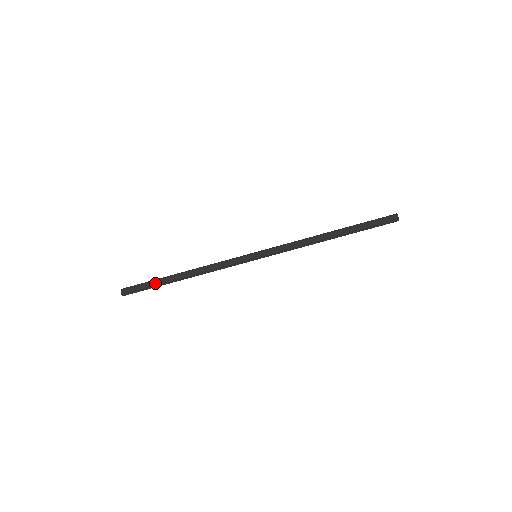
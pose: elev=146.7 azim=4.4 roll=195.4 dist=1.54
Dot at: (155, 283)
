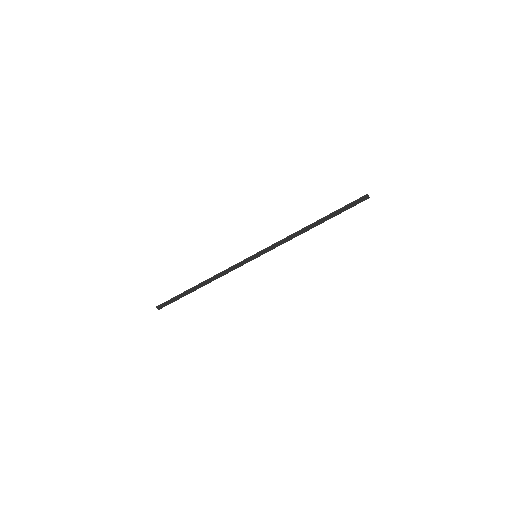
Dot at: (181, 296)
